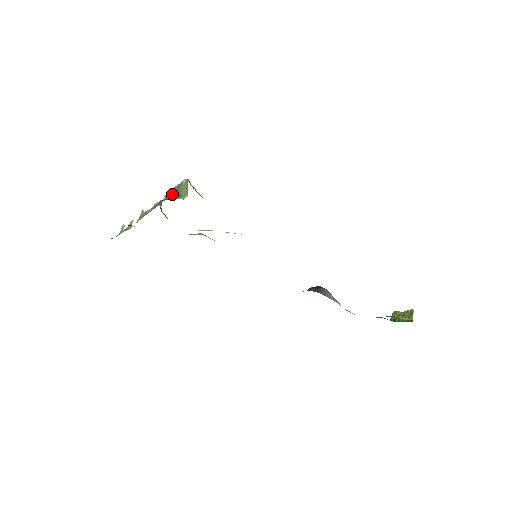
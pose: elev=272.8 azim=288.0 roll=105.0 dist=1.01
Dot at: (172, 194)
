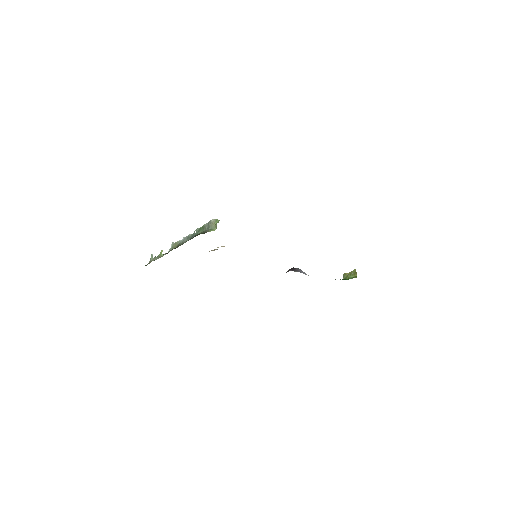
Dot at: (205, 229)
